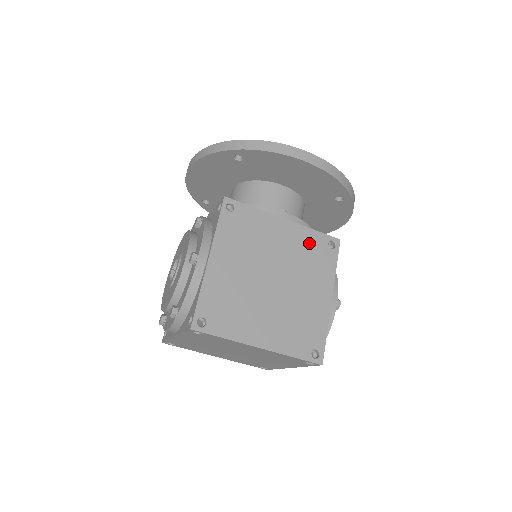
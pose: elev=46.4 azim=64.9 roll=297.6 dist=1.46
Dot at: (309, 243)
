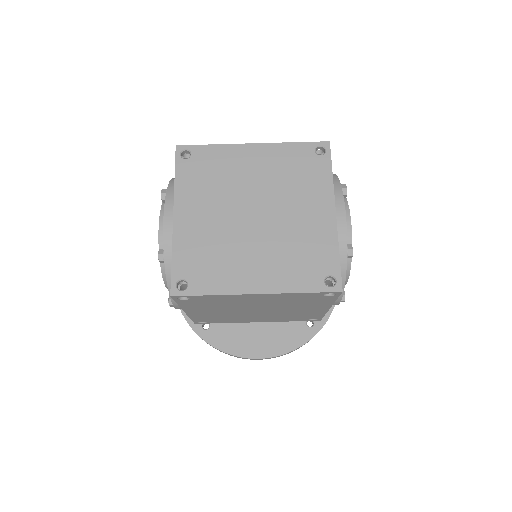
Dot at: occluded
